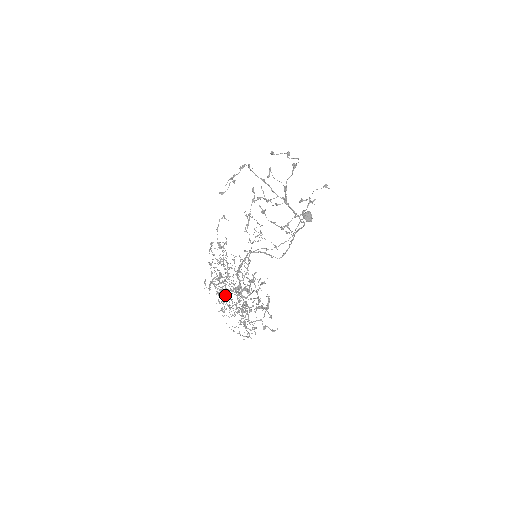
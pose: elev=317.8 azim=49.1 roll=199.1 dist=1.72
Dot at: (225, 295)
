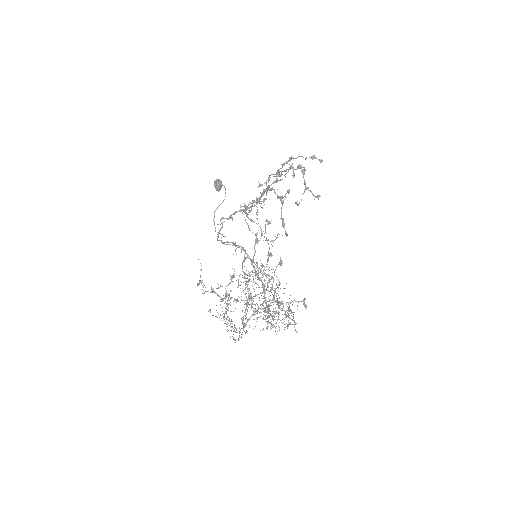
Dot at: occluded
